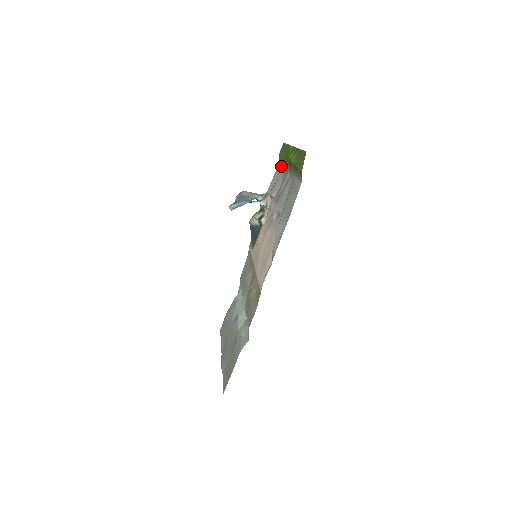
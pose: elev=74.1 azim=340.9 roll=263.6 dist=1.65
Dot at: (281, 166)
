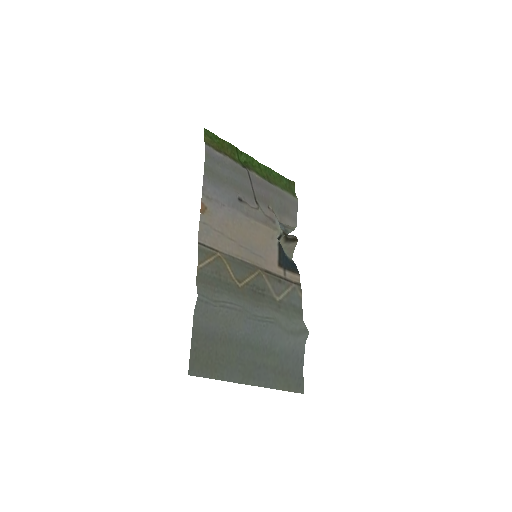
Dot at: (286, 192)
